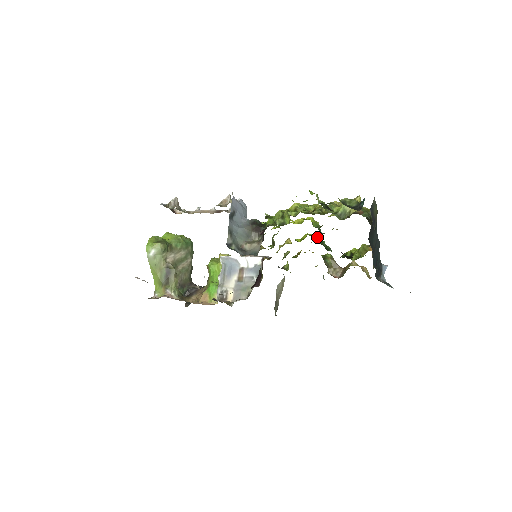
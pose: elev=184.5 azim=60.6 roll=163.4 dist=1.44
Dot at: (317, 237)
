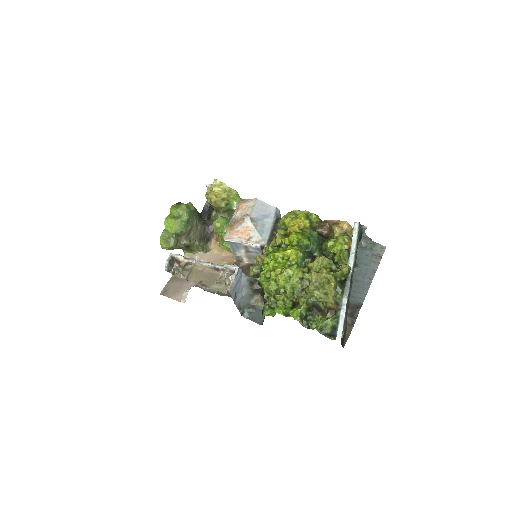
Dot at: (302, 244)
